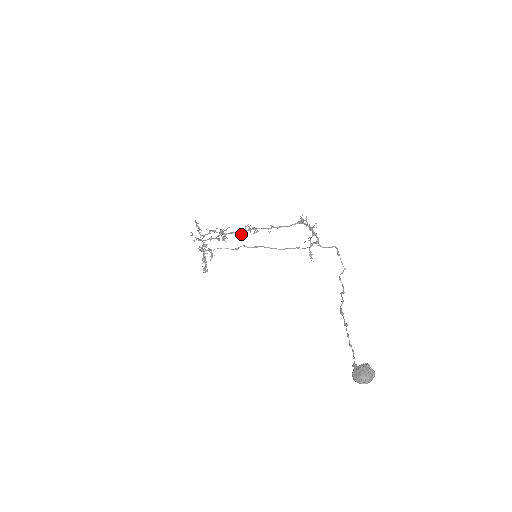
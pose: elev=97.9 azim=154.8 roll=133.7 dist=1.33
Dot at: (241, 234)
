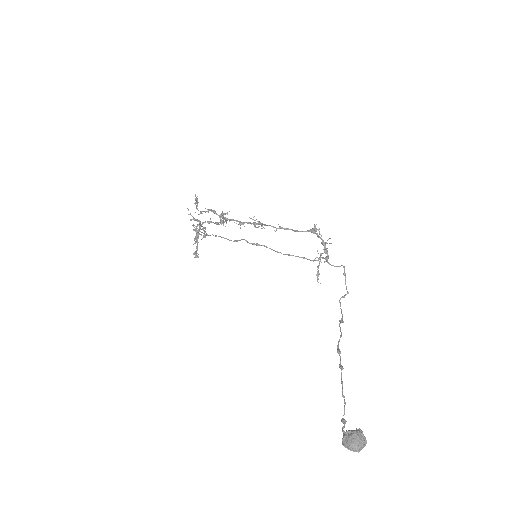
Dot at: (244, 226)
